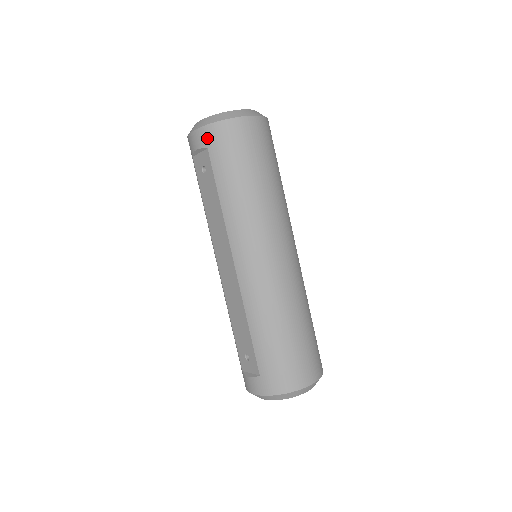
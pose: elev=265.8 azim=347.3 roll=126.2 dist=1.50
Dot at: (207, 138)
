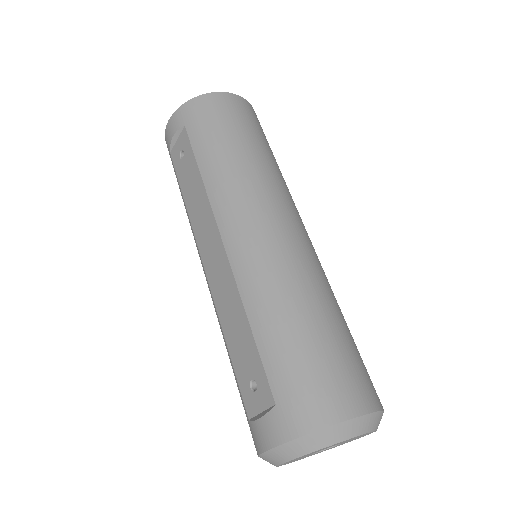
Dot at: (184, 116)
